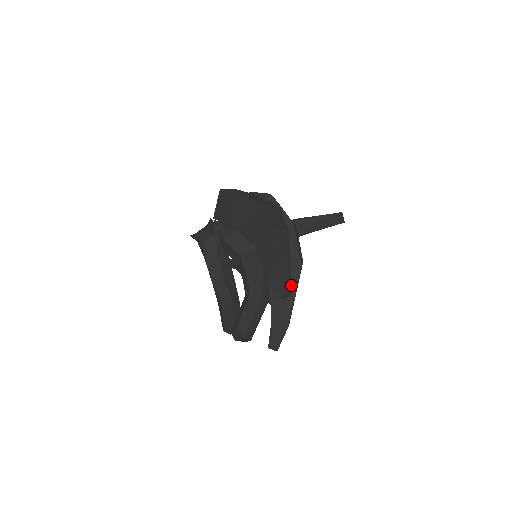
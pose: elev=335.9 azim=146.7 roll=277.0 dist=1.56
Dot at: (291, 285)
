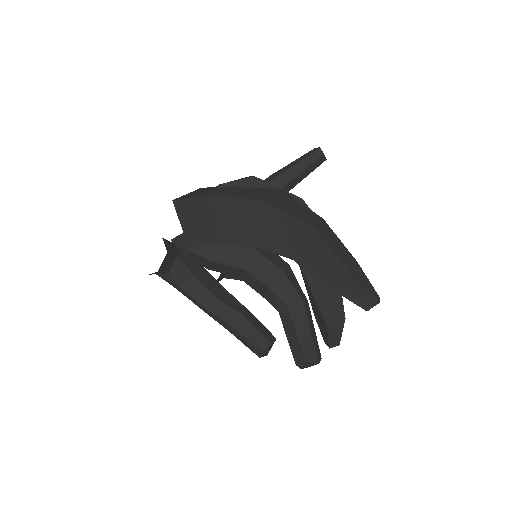
Dot at: occluded
